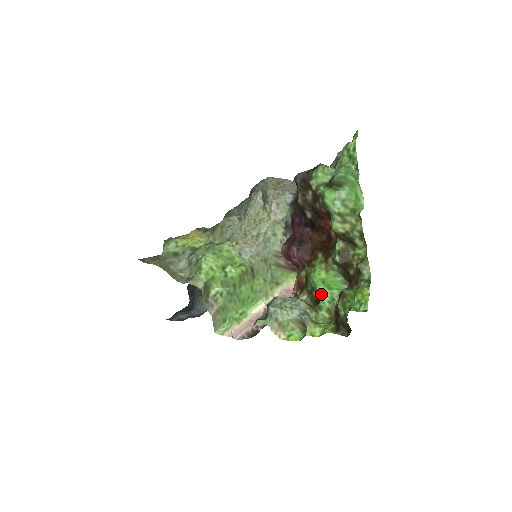
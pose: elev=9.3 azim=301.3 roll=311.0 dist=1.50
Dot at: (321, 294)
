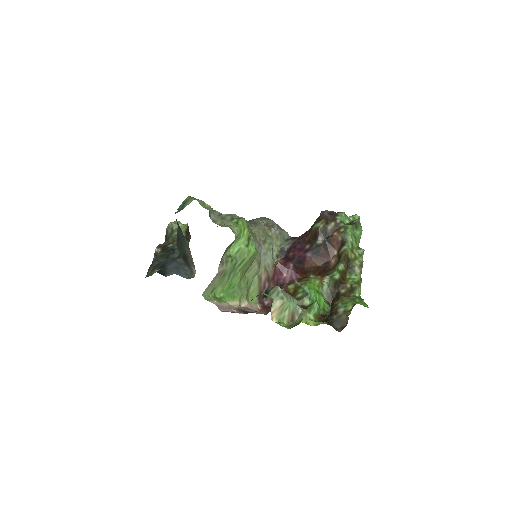
Dot at: (316, 298)
